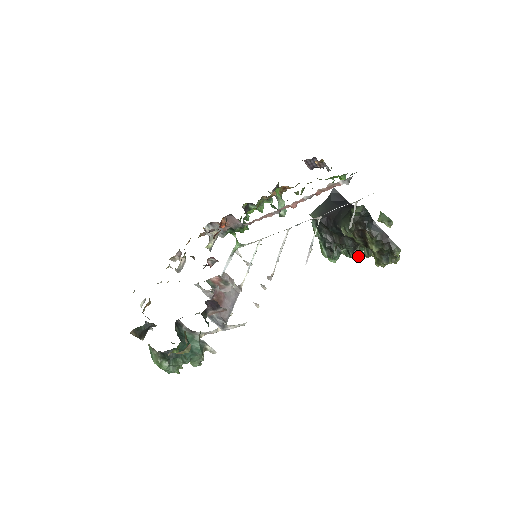
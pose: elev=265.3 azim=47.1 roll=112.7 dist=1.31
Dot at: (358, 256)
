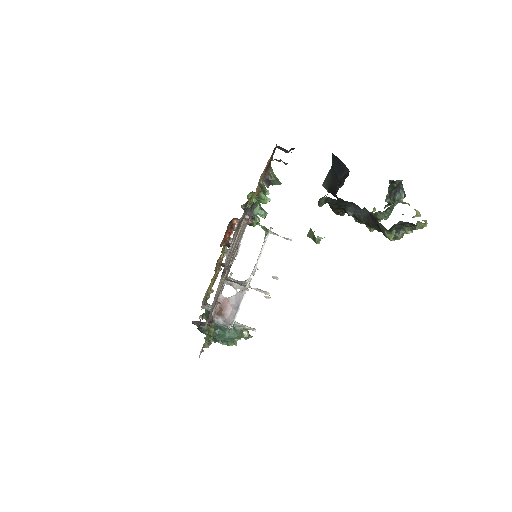
Dot at: (386, 219)
